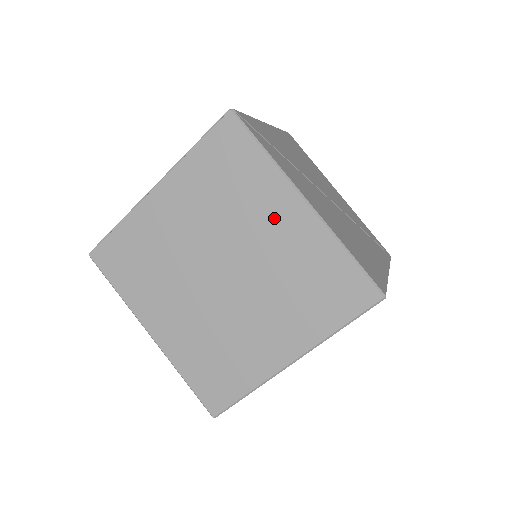
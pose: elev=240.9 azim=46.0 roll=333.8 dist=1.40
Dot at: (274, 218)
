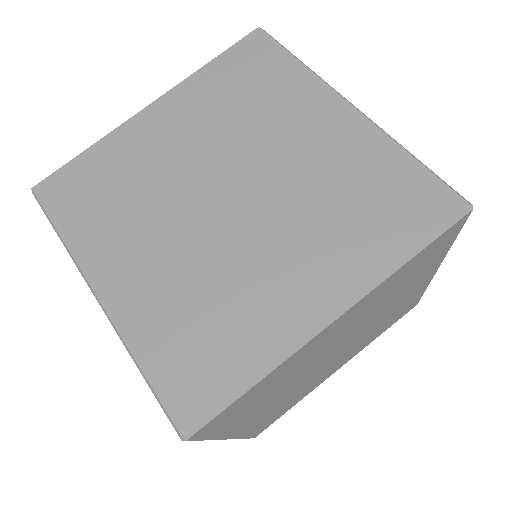
Dot at: (308, 124)
